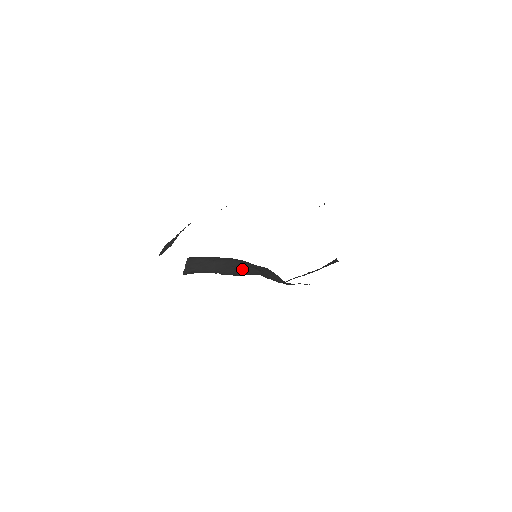
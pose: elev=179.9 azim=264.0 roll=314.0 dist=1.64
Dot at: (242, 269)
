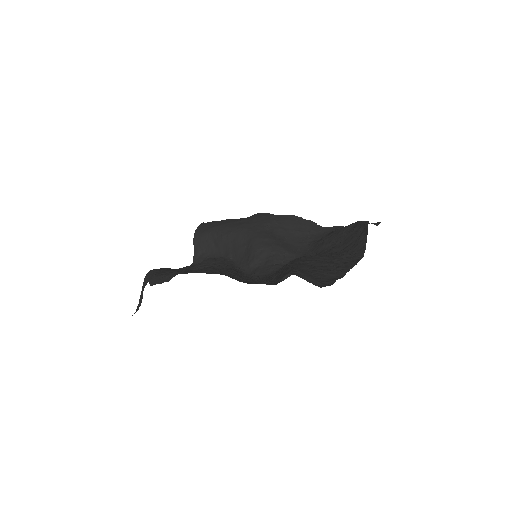
Dot at: (252, 255)
